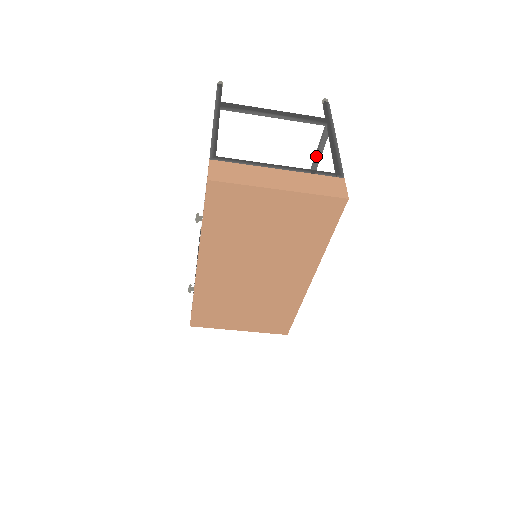
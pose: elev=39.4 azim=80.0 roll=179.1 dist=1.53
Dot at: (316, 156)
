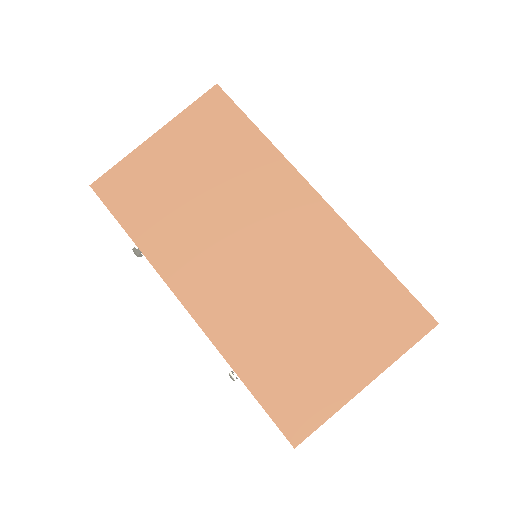
Dot at: occluded
